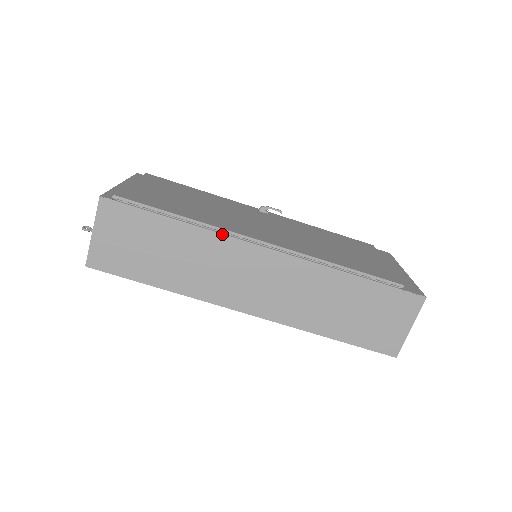
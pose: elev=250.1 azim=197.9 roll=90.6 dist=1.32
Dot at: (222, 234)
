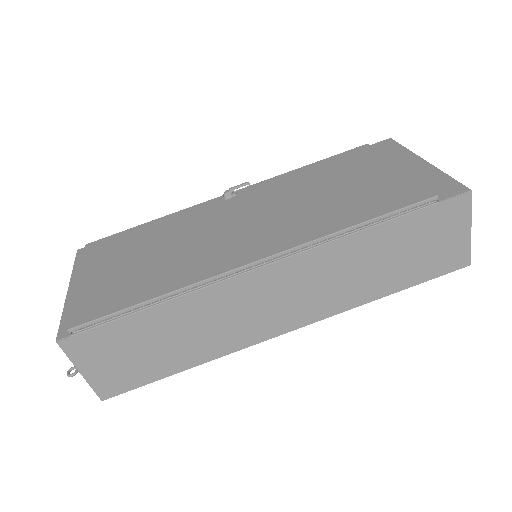
Dot at: (207, 287)
